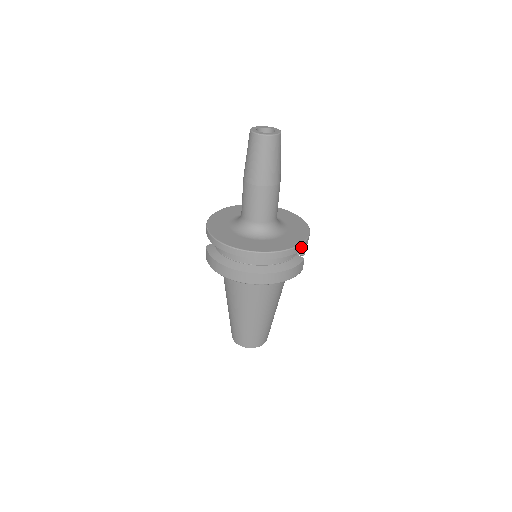
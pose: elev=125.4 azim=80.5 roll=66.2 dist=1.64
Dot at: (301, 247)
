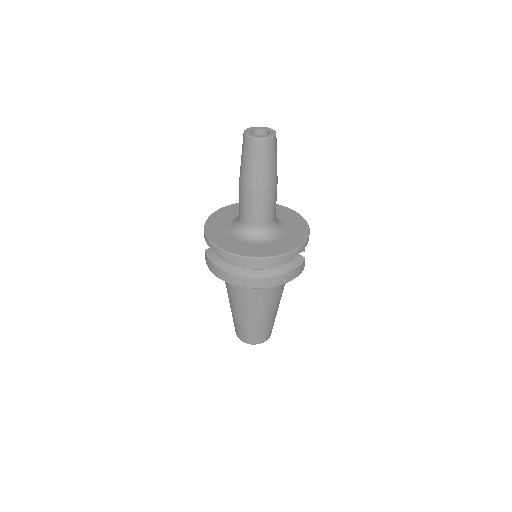
Dot at: (302, 248)
